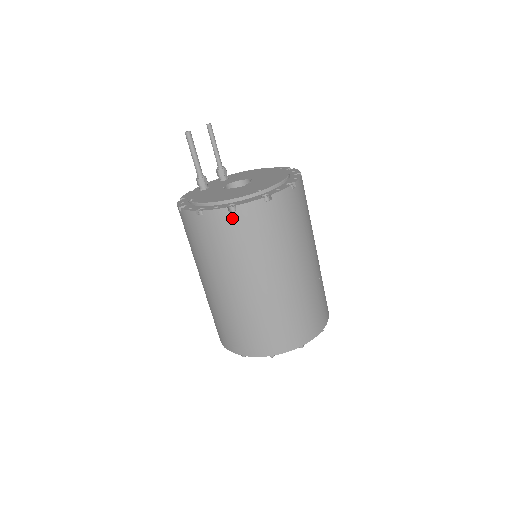
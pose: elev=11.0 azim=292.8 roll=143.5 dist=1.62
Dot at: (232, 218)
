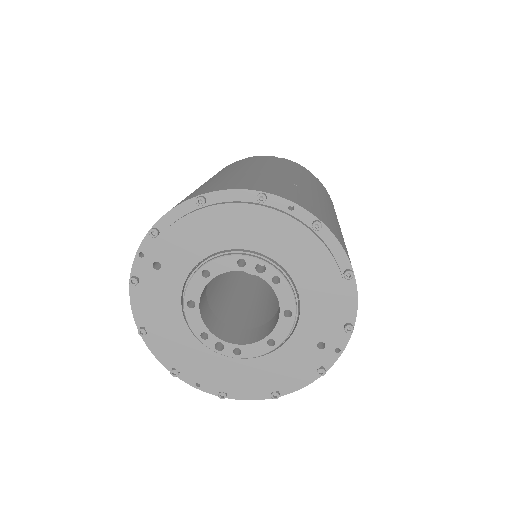
Dot at: occluded
